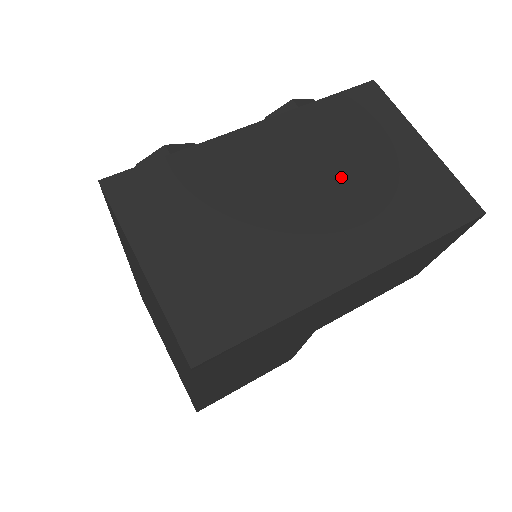
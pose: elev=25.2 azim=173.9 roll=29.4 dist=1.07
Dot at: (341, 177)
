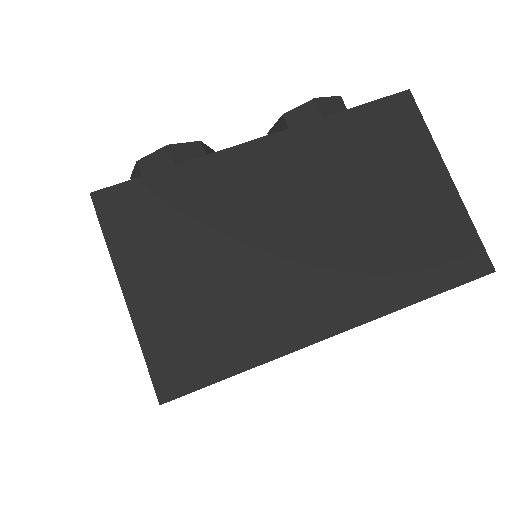
Dot at: (346, 212)
